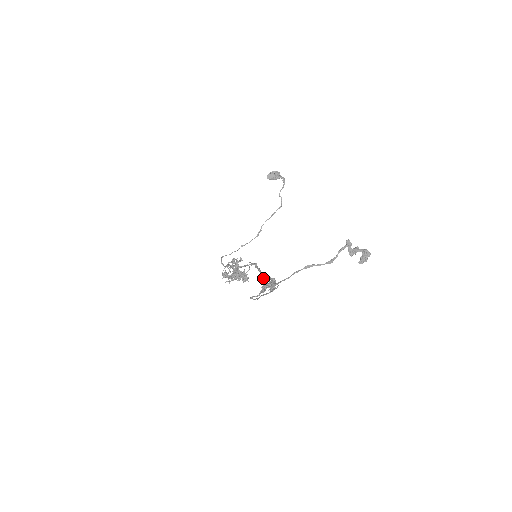
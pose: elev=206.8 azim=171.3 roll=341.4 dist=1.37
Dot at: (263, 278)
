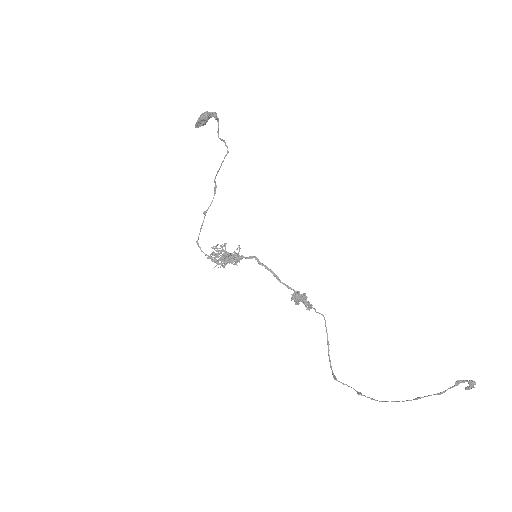
Dot at: occluded
